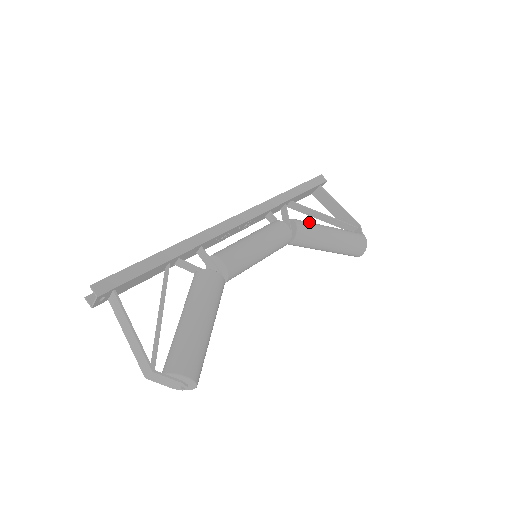
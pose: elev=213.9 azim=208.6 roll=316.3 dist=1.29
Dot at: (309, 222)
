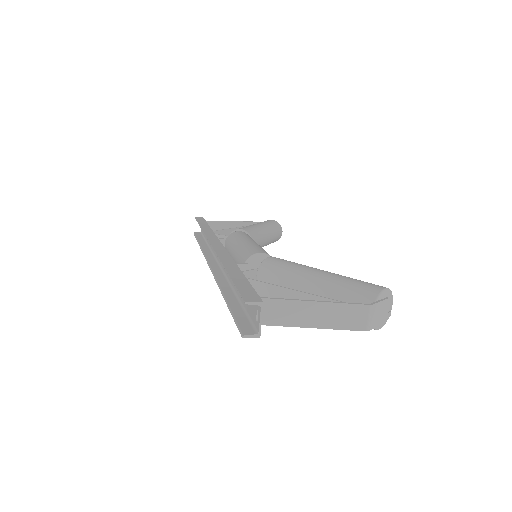
Dot at: occluded
